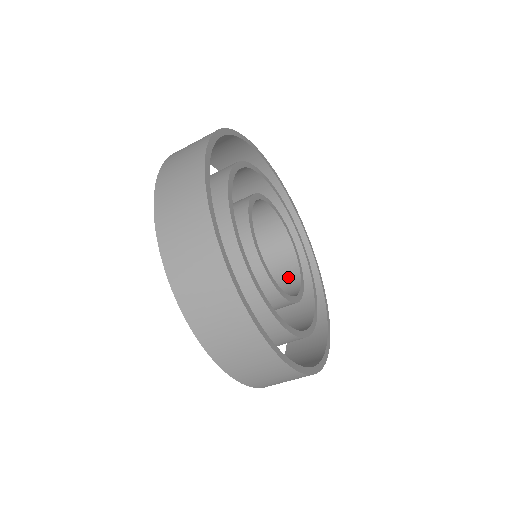
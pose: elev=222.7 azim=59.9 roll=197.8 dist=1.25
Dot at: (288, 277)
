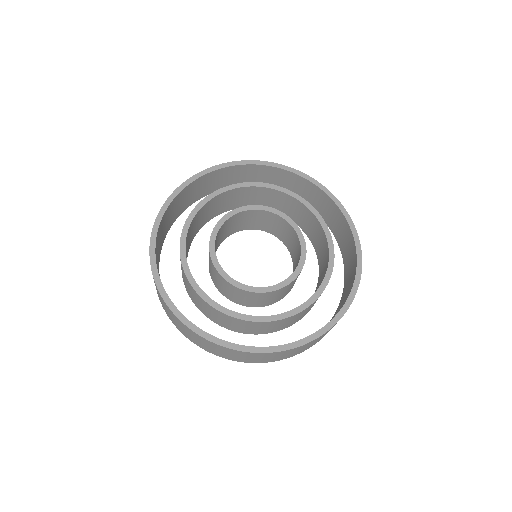
Dot at: occluded
